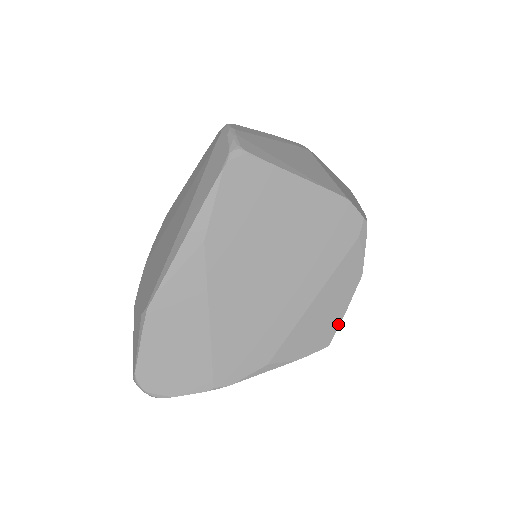
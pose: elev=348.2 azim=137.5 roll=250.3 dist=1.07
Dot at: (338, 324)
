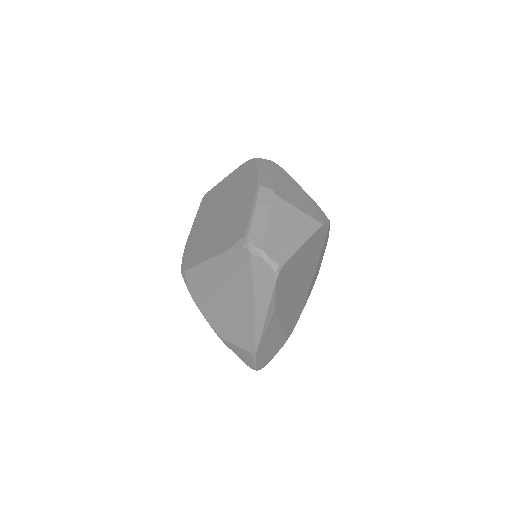
Dot at: occluded
